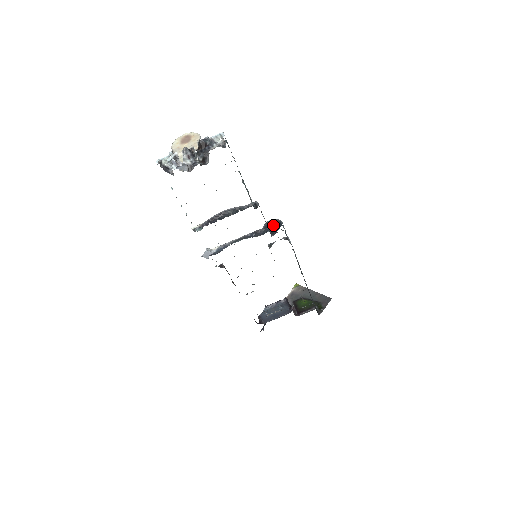
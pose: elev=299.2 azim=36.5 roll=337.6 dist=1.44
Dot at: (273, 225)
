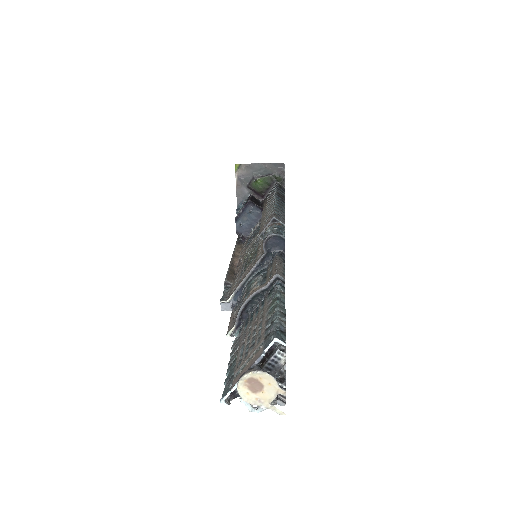
Dot at: (273, 242)
